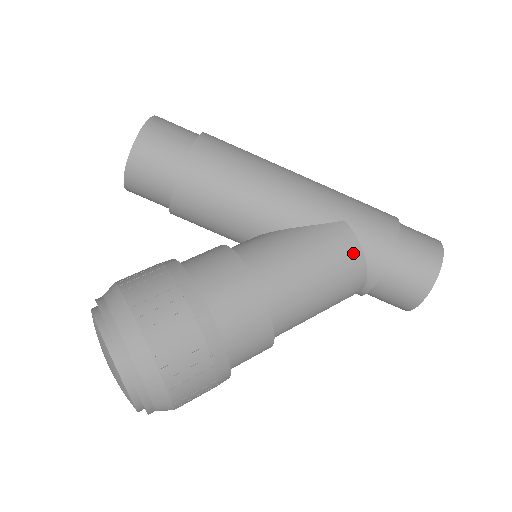
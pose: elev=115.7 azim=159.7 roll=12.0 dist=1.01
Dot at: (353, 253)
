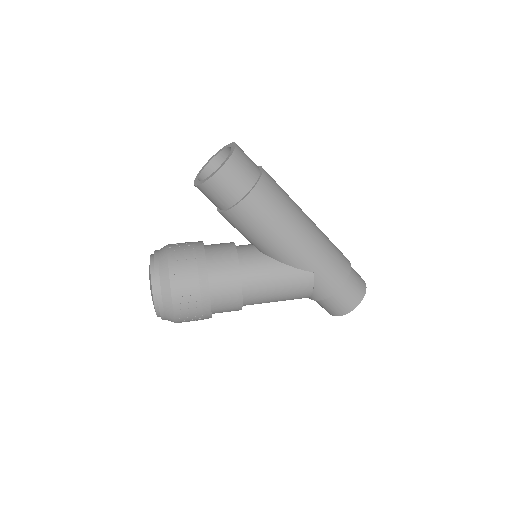
Dot at: (306, 291)
